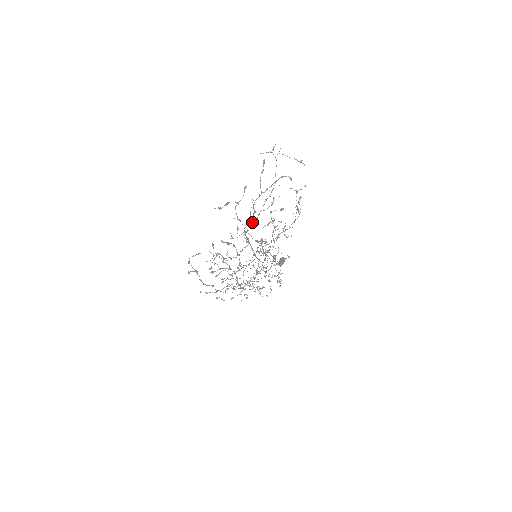
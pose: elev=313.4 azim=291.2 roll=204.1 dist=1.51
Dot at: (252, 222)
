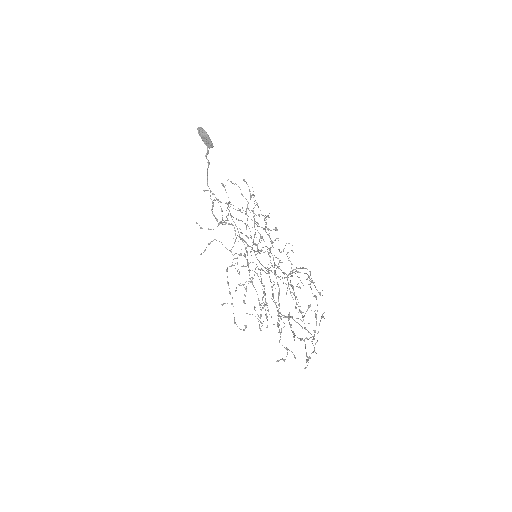
Dot at: occluded
